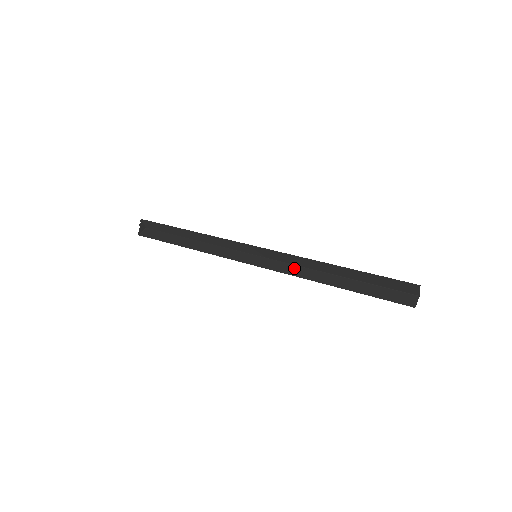
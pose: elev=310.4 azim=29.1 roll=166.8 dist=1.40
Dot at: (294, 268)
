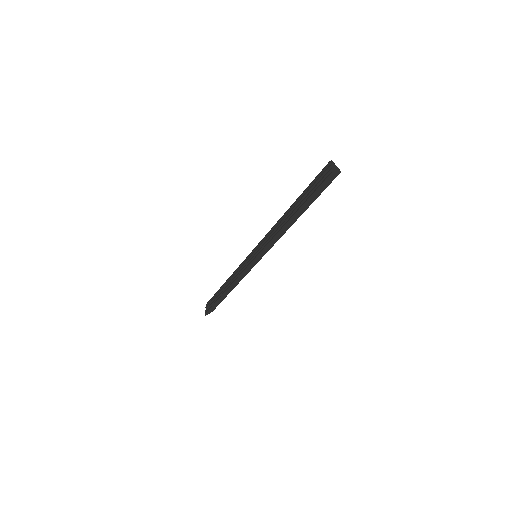
Dot at: occluded
